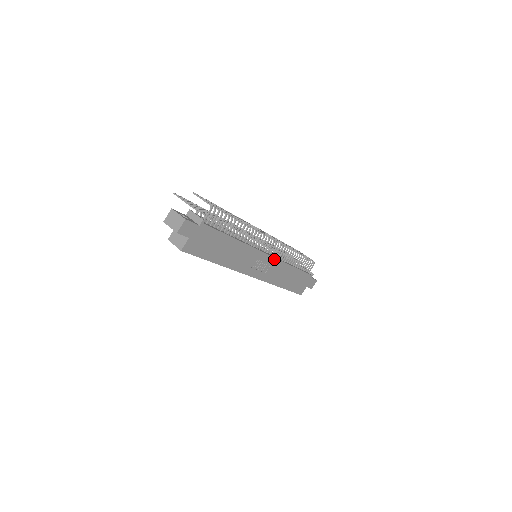
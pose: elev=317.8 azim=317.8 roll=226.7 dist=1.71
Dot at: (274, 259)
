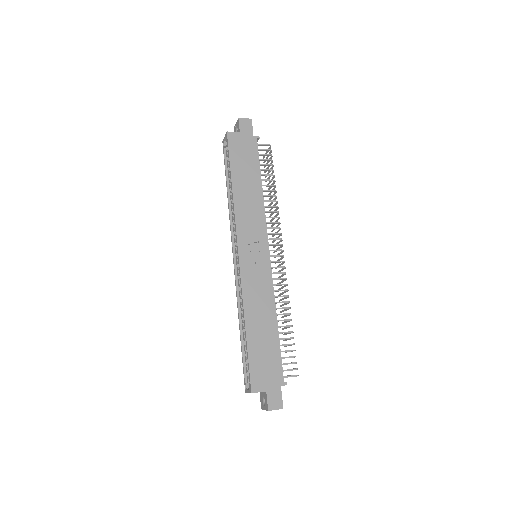
Dot at: (269, 269)
